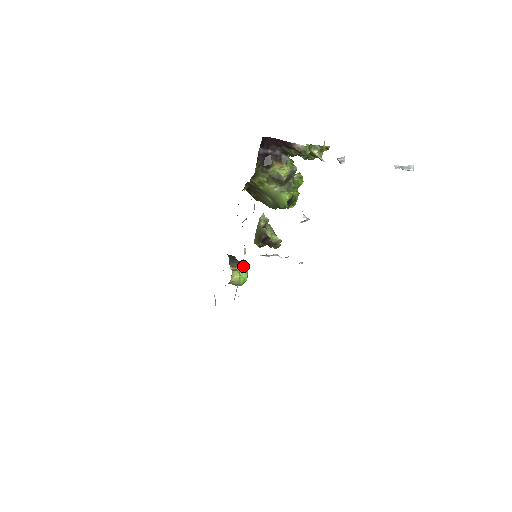
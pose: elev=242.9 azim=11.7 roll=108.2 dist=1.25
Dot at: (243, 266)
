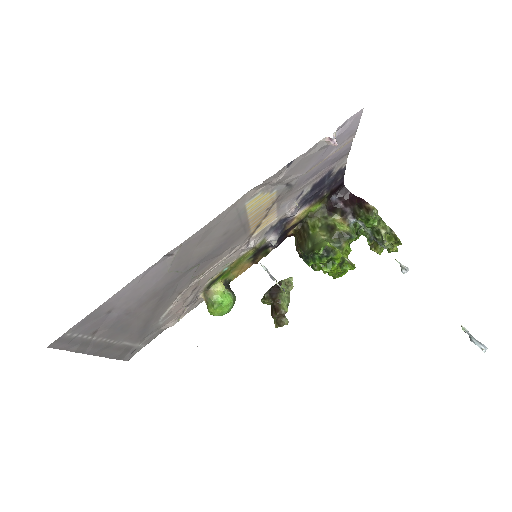
Dot at: (233, 294)
